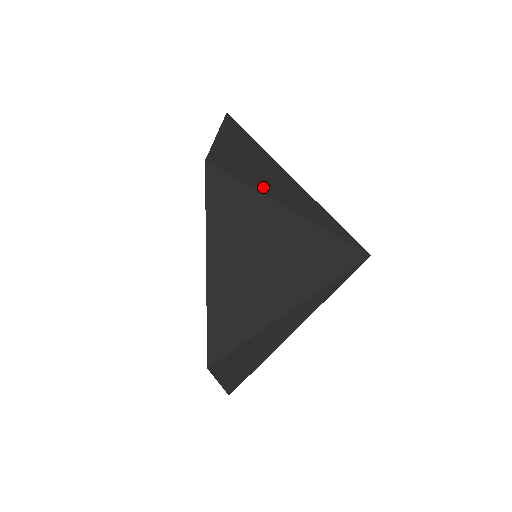
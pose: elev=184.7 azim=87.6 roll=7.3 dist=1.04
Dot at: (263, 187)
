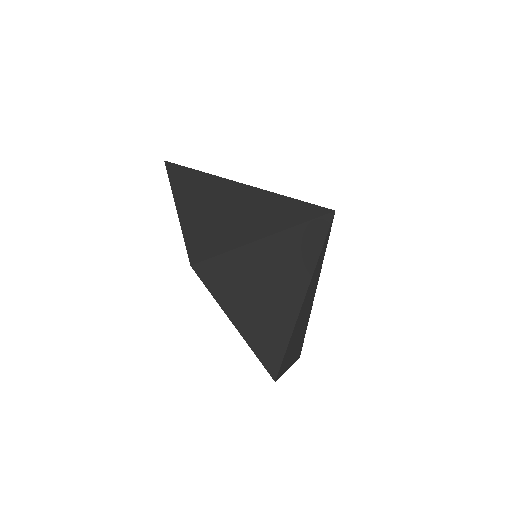
Dot at: occluded
